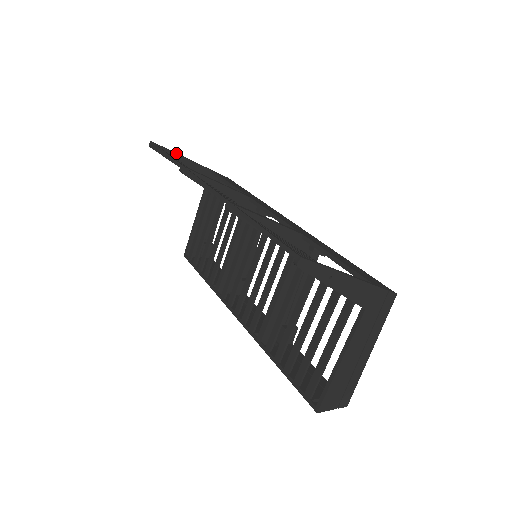
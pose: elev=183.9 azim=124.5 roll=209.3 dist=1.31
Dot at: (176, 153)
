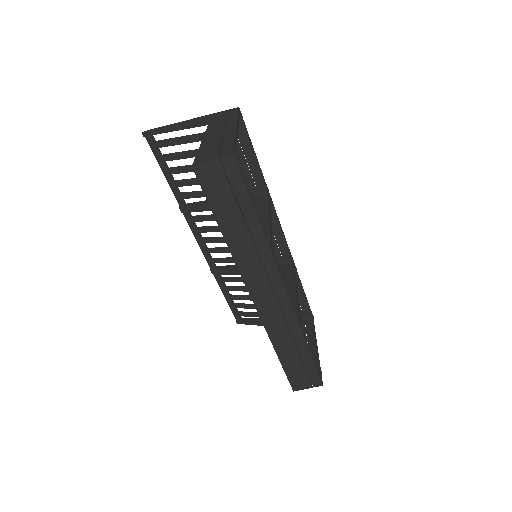
Dot at: (258, 318)
